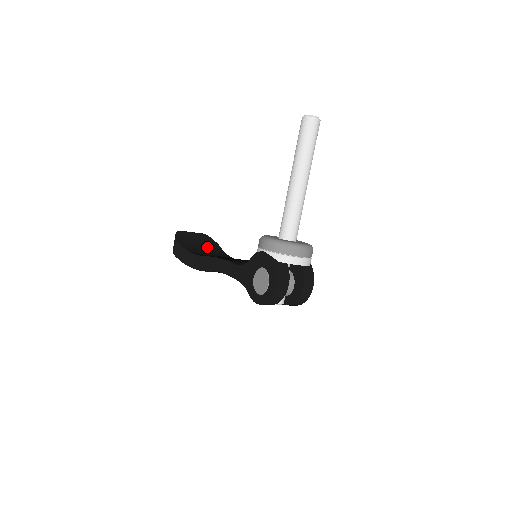
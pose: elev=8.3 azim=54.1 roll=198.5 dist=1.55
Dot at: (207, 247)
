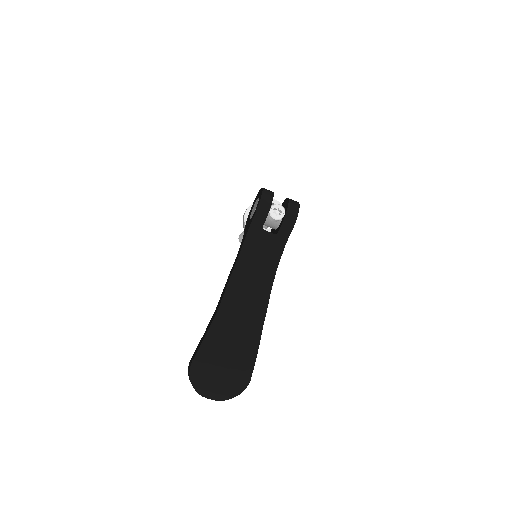
Dot at: occluded
